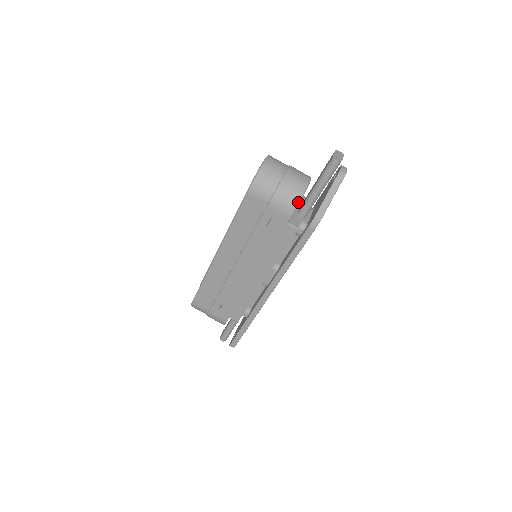
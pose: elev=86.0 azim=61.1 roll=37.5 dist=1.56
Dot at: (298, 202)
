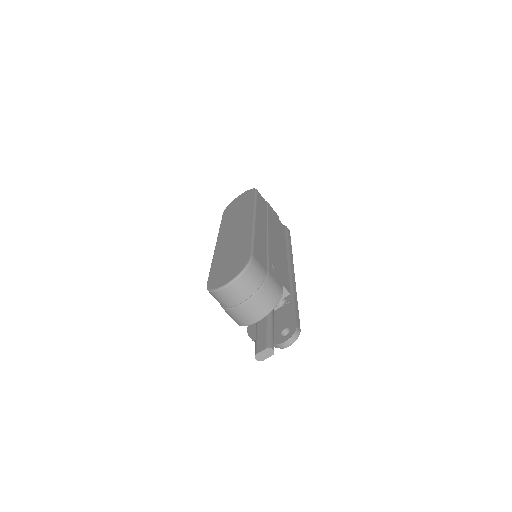
Dot at: occluded
